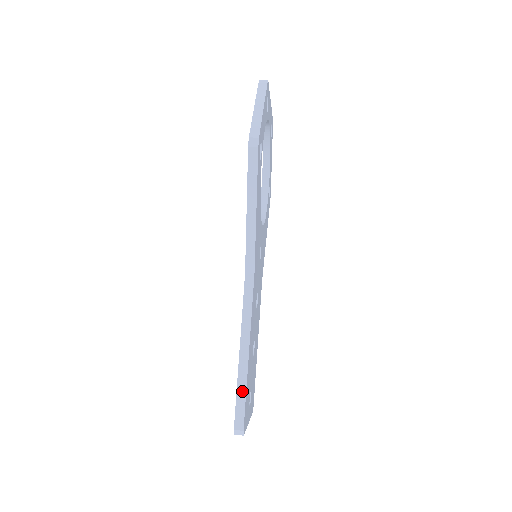
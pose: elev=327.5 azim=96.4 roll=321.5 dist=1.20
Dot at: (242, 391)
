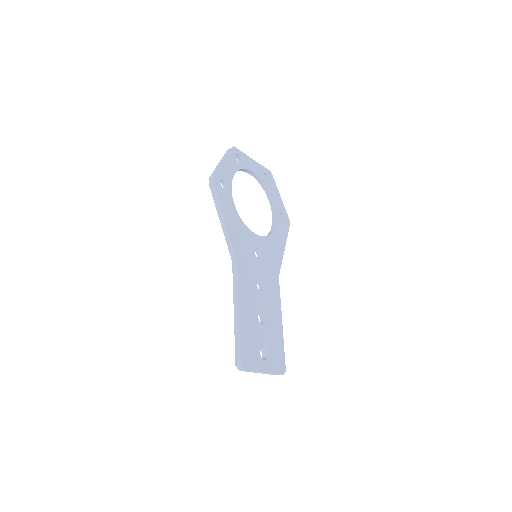
Dot at: (237, 338)
